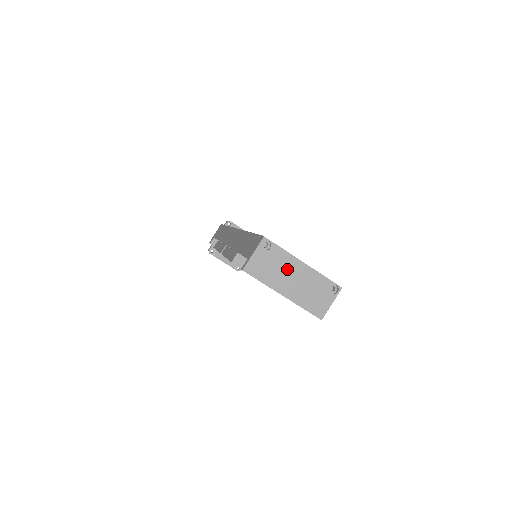
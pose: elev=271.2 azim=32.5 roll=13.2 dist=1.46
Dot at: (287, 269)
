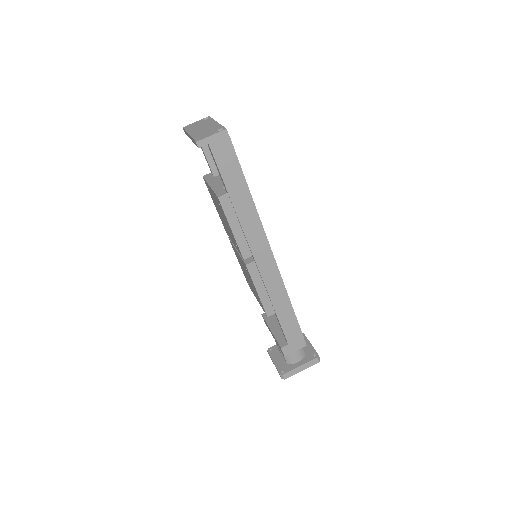
Dot at: (205, 125)
